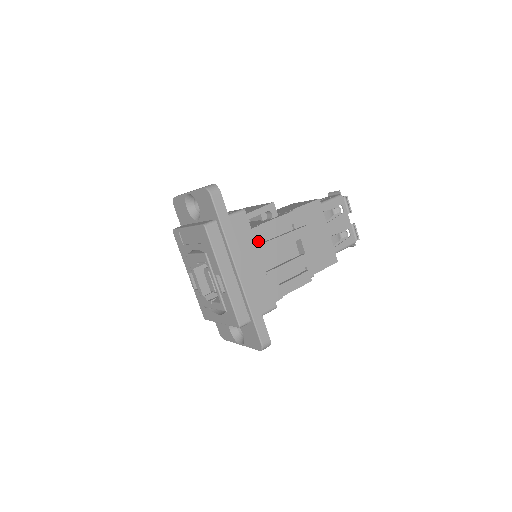
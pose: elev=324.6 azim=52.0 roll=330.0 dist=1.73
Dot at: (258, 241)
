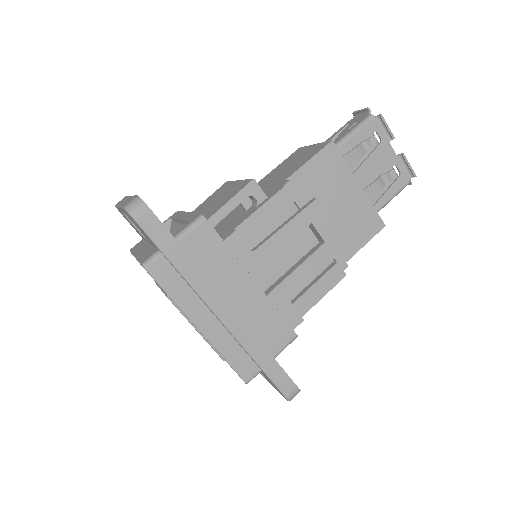
Dot at: (240, 255)
